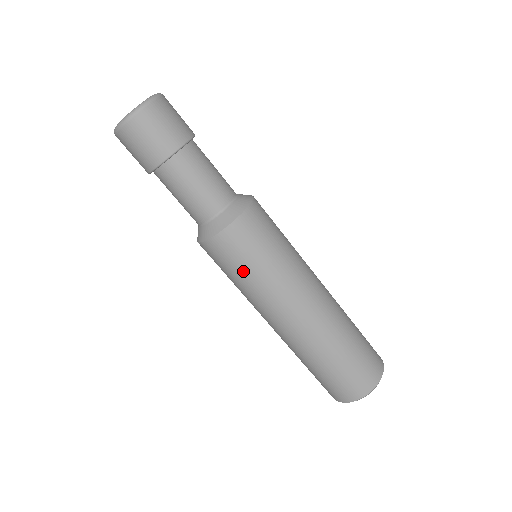
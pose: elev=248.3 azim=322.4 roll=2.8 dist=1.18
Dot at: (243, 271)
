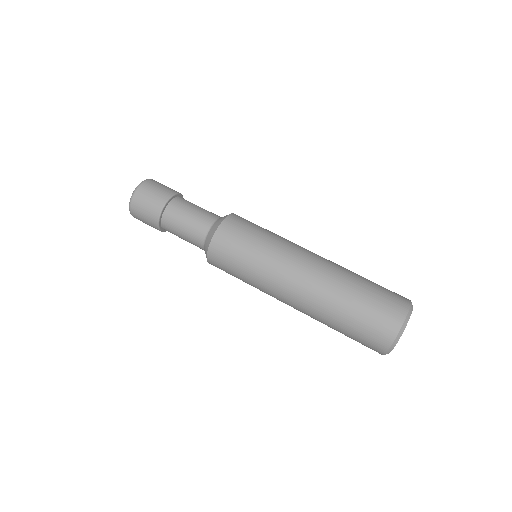
Dot at: (259, 231)
